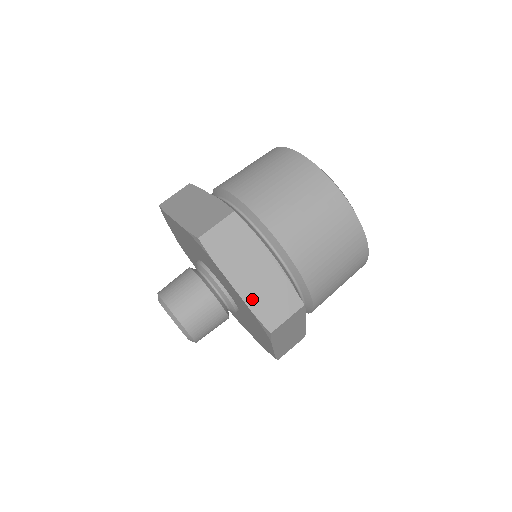
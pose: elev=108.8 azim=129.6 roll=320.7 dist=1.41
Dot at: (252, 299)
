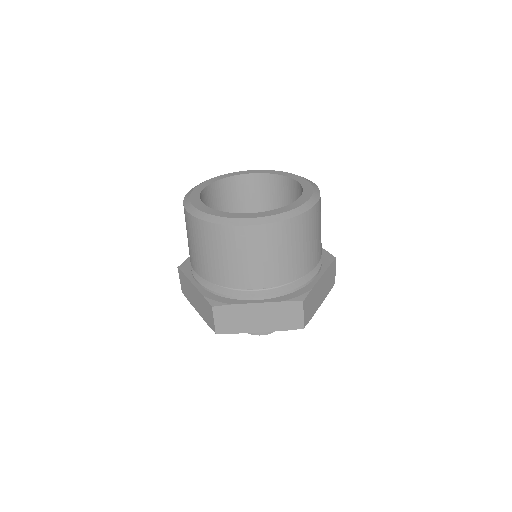
Dot at: (275, 327)
